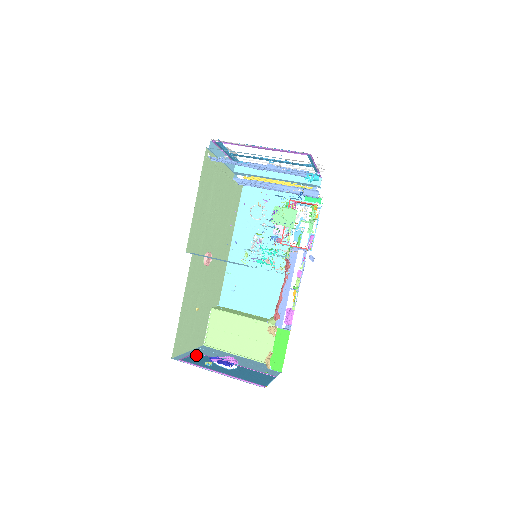
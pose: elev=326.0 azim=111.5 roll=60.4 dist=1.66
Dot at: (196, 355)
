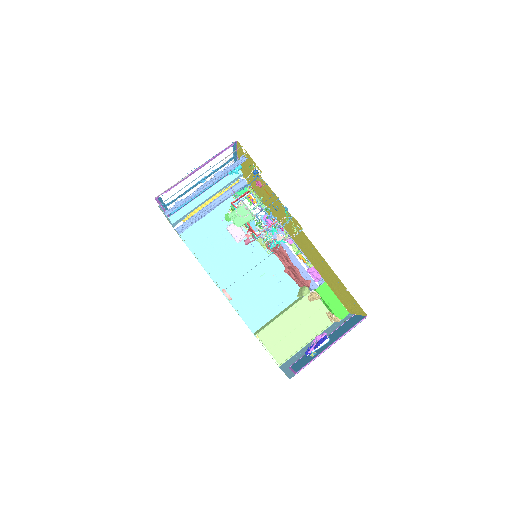
Dot at: (294, 366)
